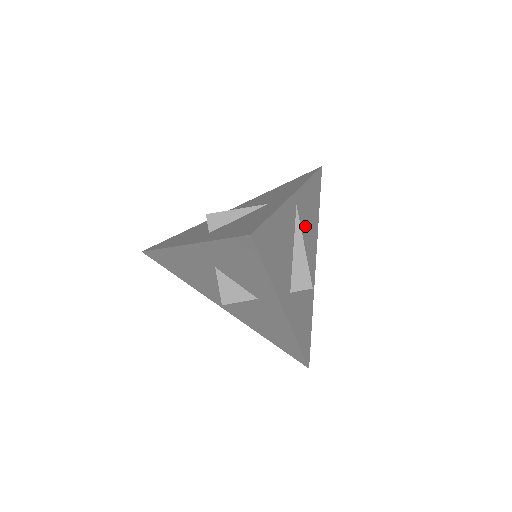
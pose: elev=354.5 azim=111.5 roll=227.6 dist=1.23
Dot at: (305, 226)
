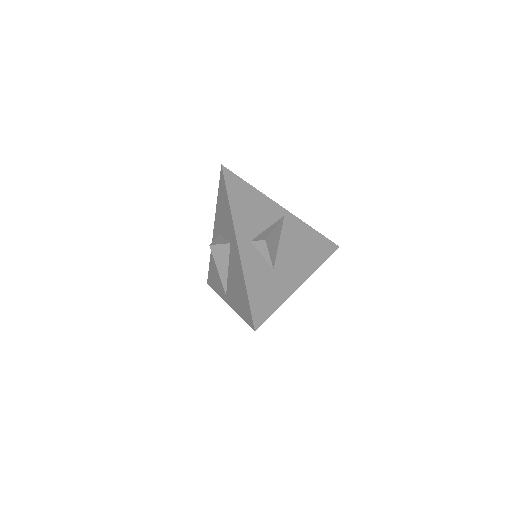
Dot at: (293, 241)
